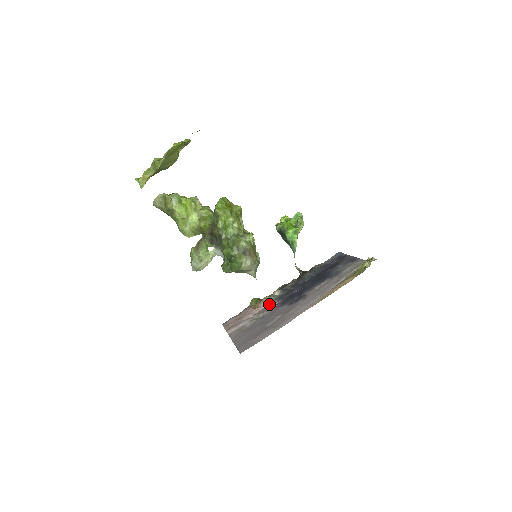
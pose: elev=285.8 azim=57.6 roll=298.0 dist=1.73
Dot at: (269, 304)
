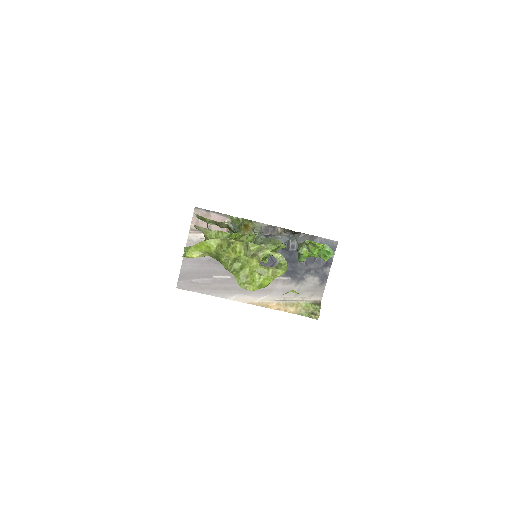
Dot at: occluded
